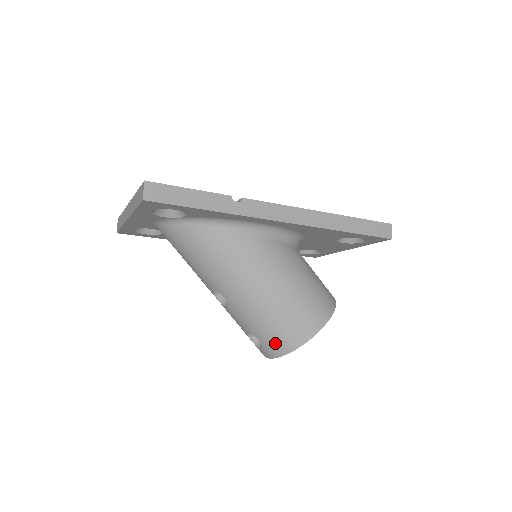
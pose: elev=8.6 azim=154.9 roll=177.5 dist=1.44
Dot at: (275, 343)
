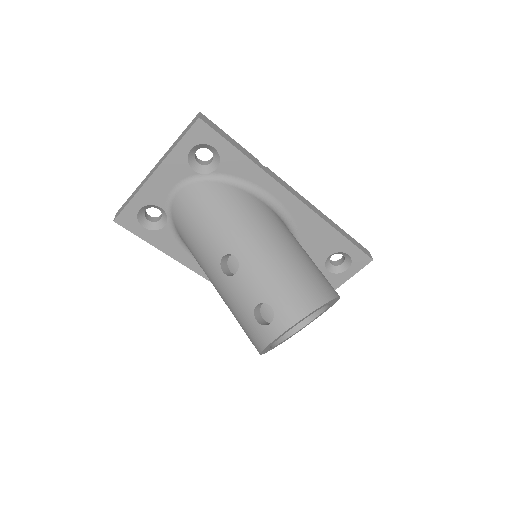
Dot at: (291, 304)
